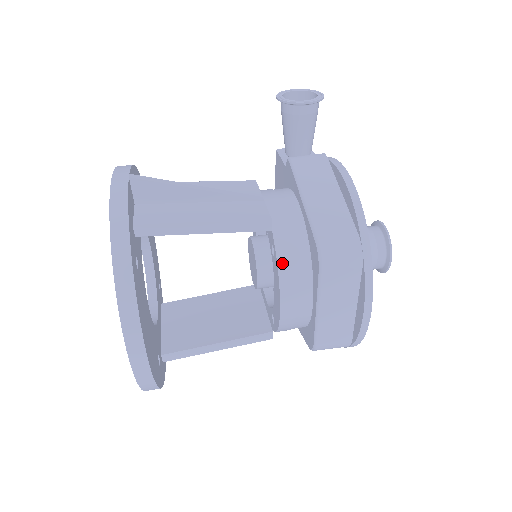
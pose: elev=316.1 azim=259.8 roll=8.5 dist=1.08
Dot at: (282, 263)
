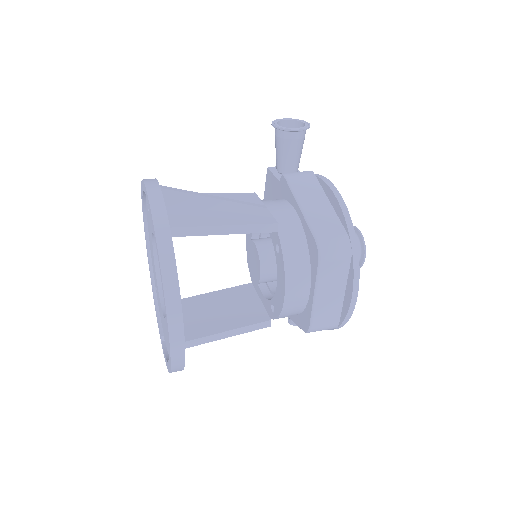
Dot at: (287, 258)
